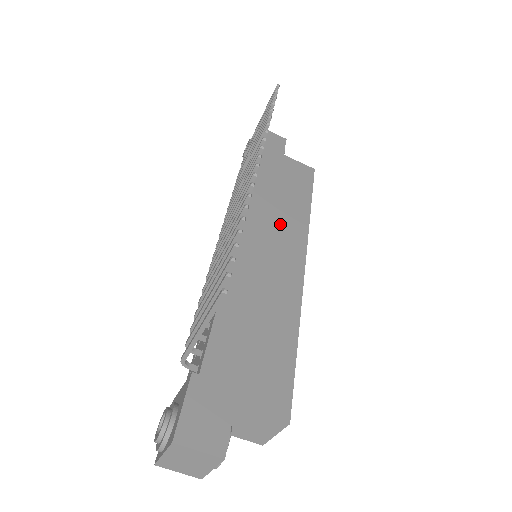
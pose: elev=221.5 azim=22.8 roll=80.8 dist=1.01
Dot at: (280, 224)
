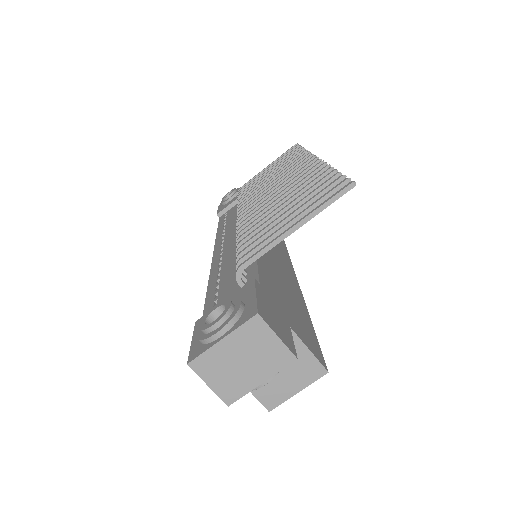
Dot at: occluded
